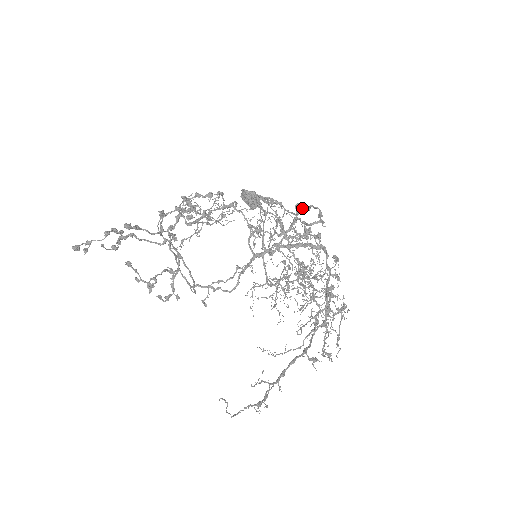
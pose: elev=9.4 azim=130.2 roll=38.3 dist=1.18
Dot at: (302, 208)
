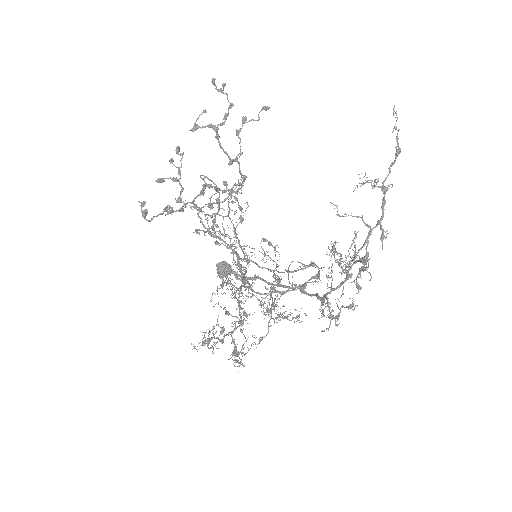
Dot at: (275, 292)
